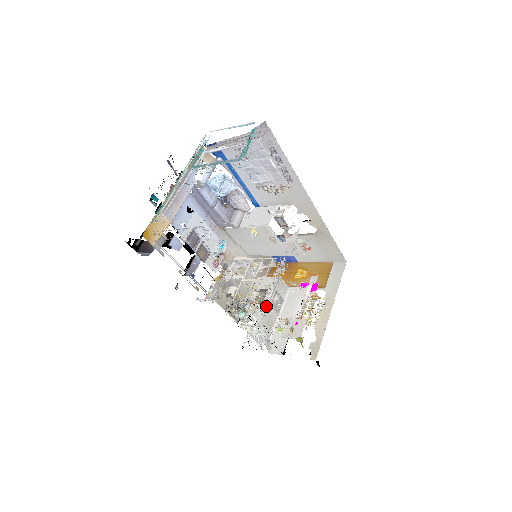
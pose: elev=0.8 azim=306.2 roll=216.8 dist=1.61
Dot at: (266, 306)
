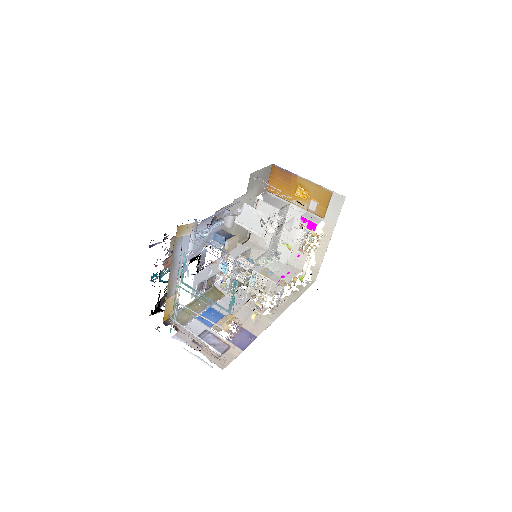
Dot at: (271, 237)
